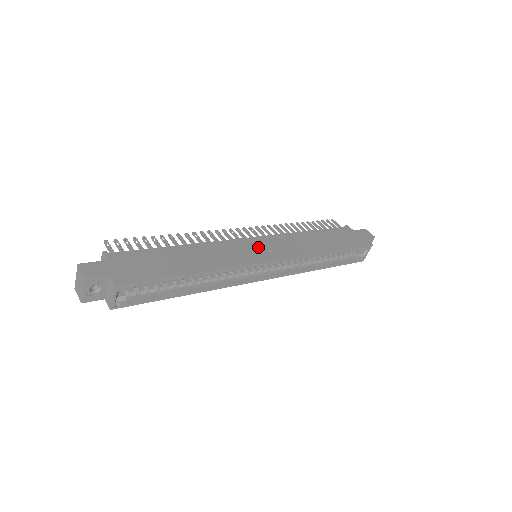
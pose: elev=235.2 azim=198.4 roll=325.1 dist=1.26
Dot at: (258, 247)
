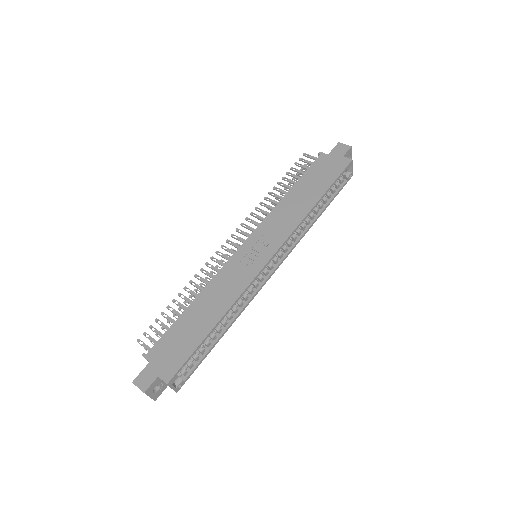
Dot at: (252, 252)
